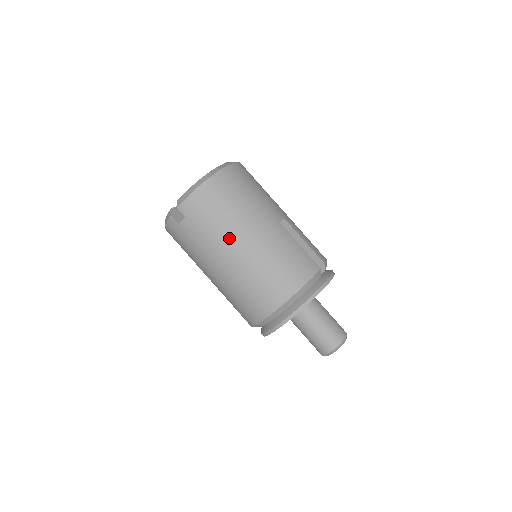
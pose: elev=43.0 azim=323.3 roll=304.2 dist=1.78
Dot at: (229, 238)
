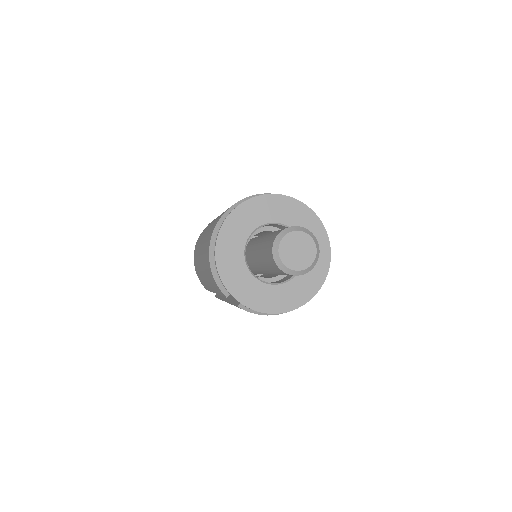
Dot at: occluded
